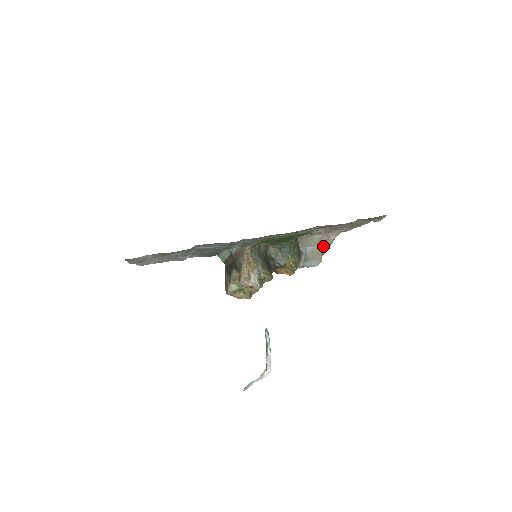
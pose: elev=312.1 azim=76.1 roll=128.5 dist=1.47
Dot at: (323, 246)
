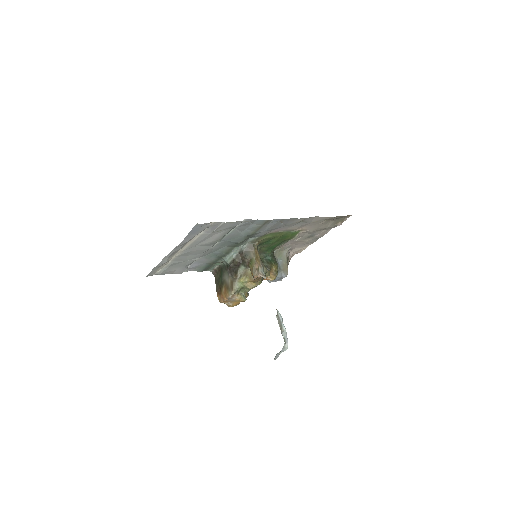
Dot at: (287, 262)
